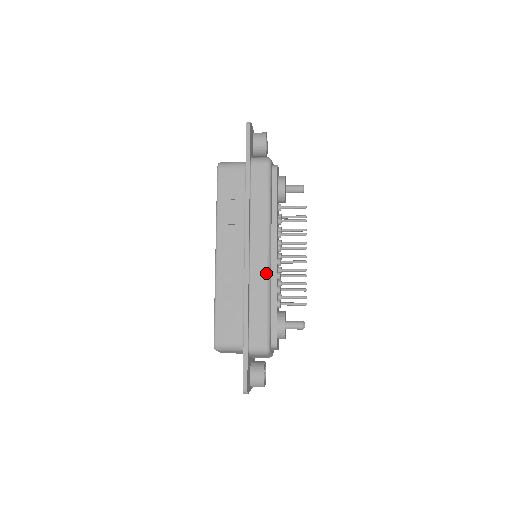
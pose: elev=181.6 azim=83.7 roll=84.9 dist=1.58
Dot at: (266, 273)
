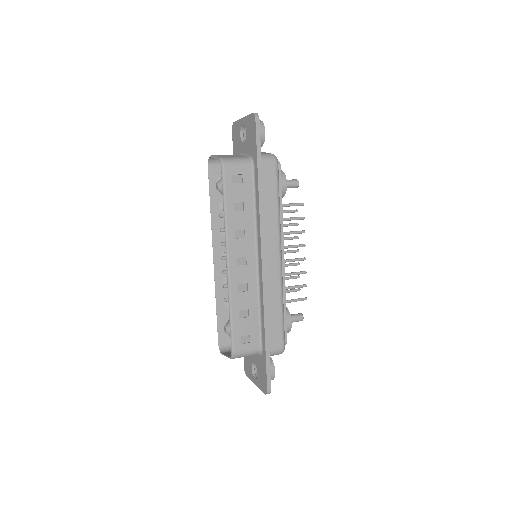
Dot at: (280, 278)
